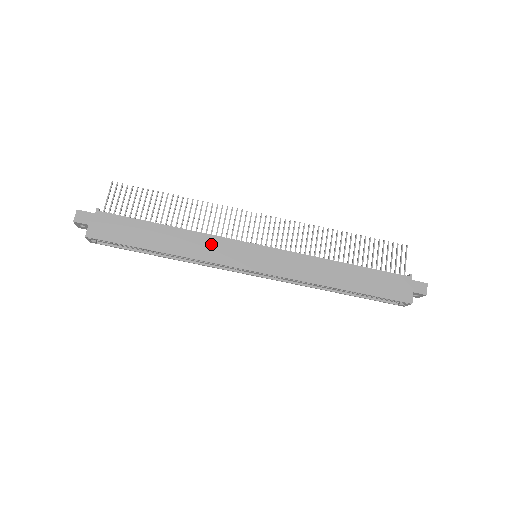
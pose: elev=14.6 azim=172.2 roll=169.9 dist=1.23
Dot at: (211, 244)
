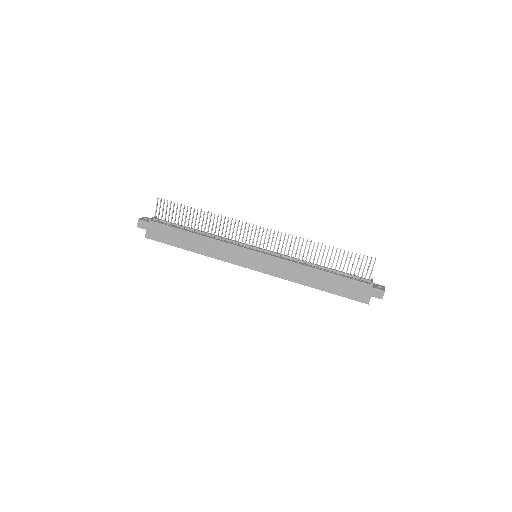
Dot at: (223, 248)
